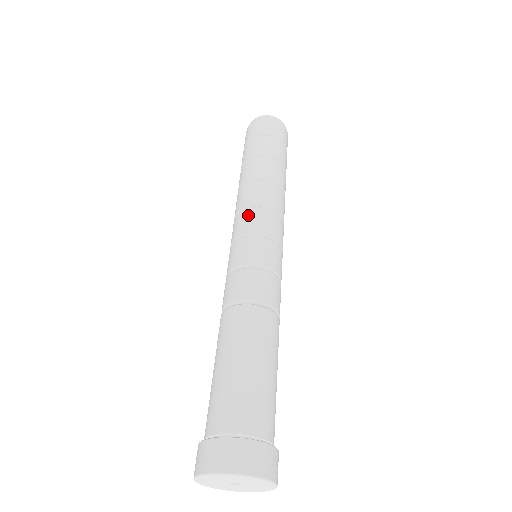
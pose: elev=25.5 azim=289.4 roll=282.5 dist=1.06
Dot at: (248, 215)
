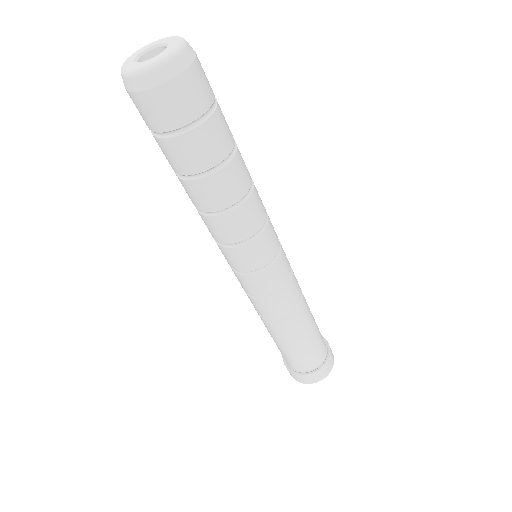
Dot at: (228, 255)
